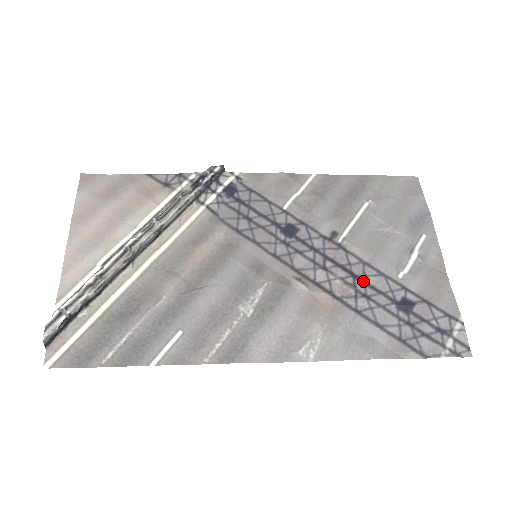
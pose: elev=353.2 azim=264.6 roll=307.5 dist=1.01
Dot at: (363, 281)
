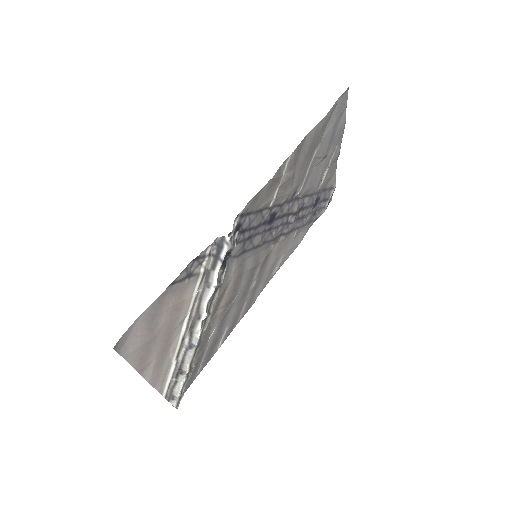
Dot at: (302, 209)
